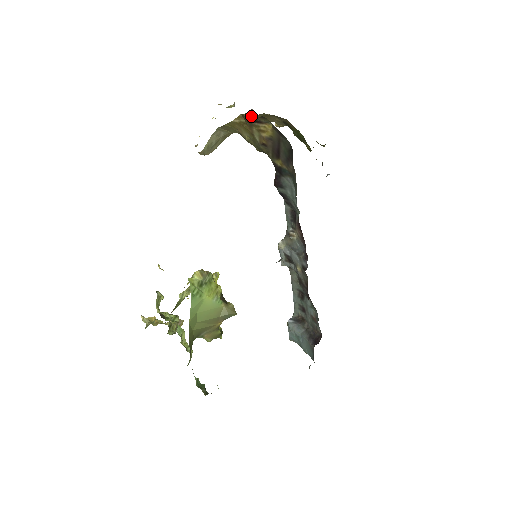
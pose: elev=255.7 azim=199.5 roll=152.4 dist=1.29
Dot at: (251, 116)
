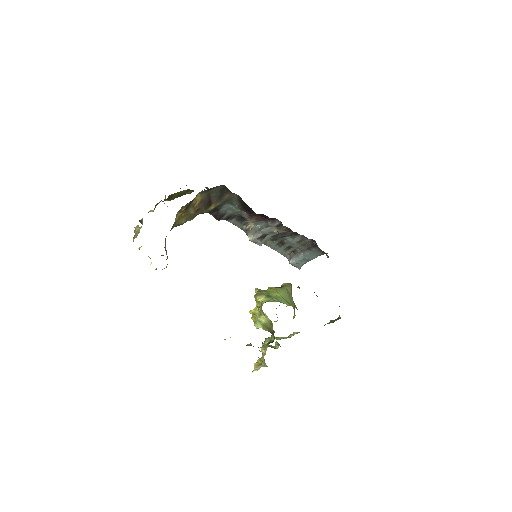
Dot at: (187, 204)
